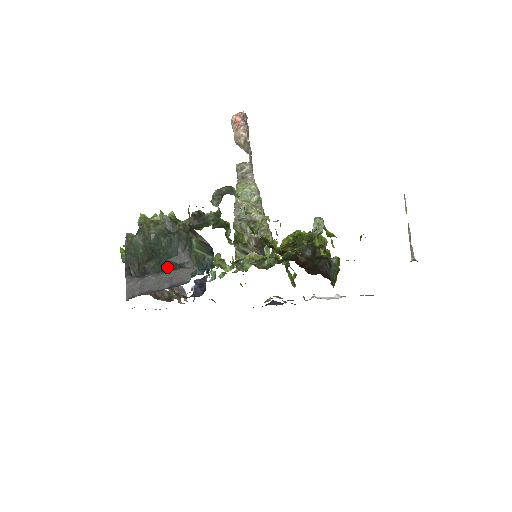
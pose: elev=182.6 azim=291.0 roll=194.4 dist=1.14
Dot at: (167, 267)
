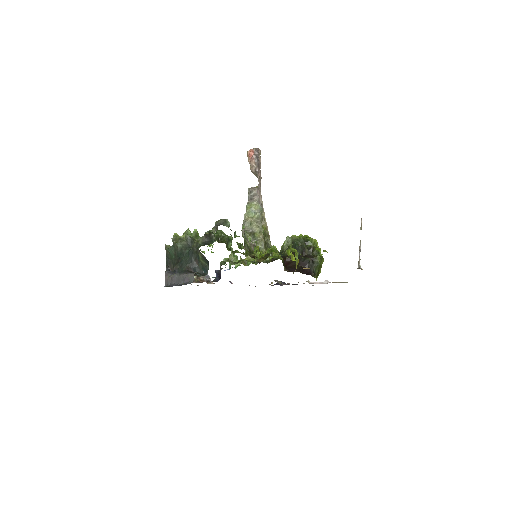
Dot at: (185, 270)
